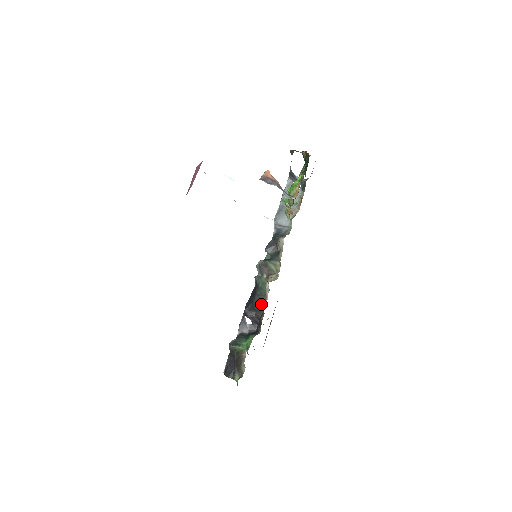
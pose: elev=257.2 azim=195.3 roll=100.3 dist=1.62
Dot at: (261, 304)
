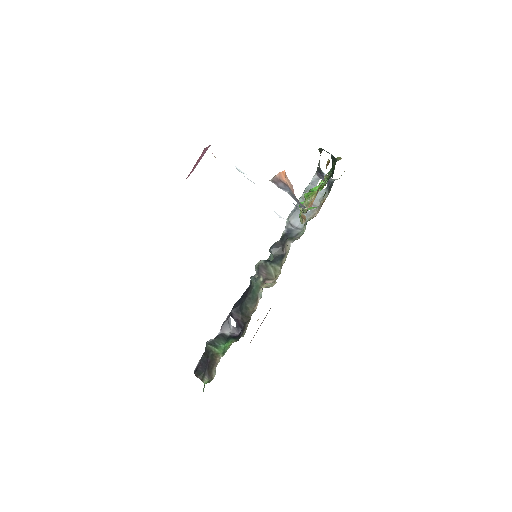
Dot at: (250, 309)
